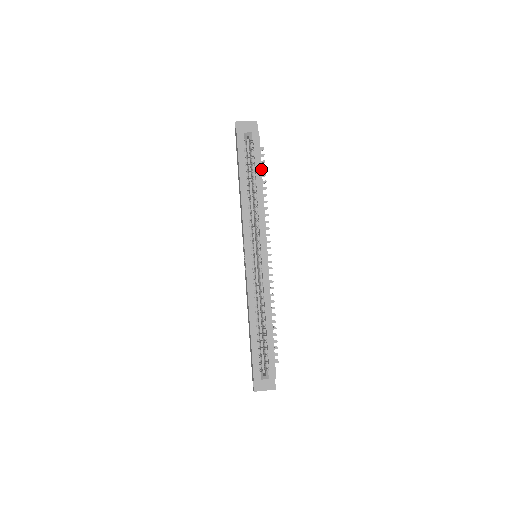
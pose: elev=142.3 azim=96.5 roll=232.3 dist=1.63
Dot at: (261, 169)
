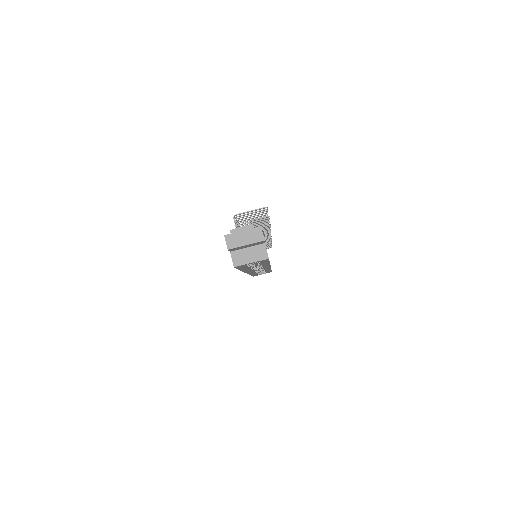
Dot at: (269, 262)
